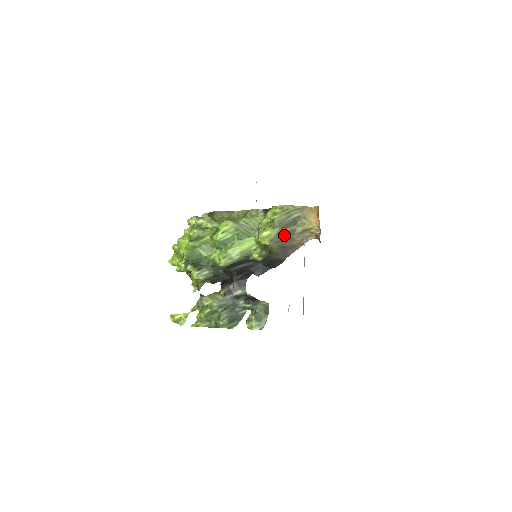
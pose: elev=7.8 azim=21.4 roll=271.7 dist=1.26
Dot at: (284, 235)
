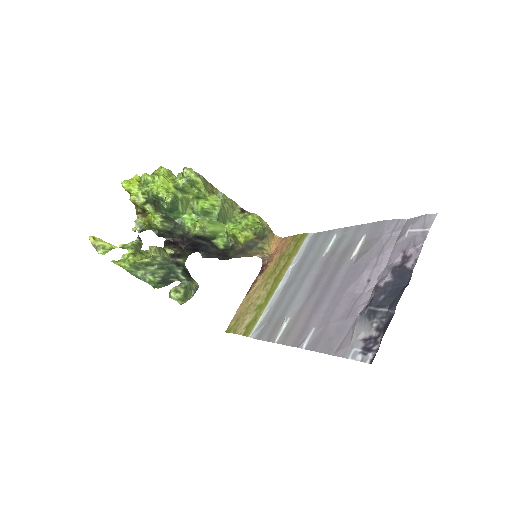
Dot at: (252, 243)
